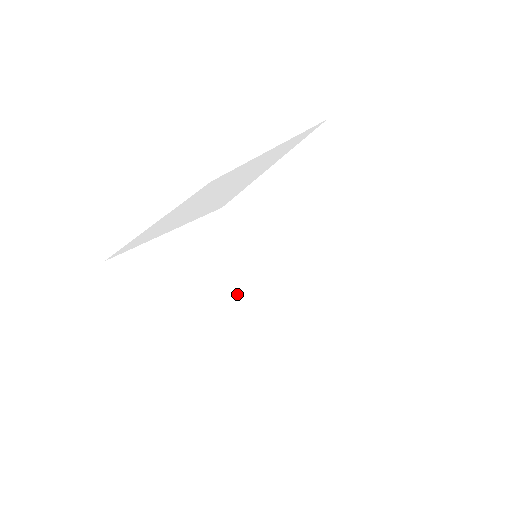
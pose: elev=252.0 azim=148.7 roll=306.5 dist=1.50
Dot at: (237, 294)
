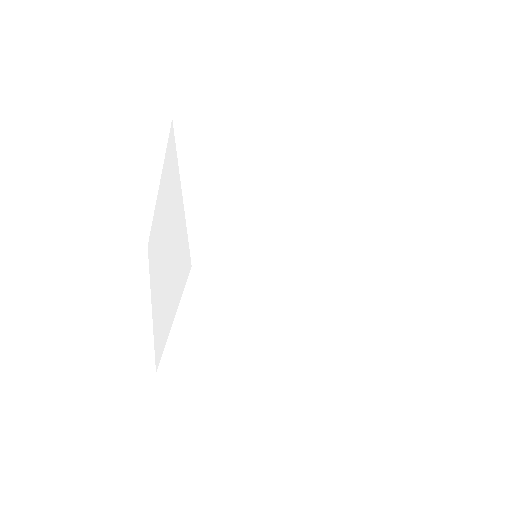
Dot at: (340, 189)
